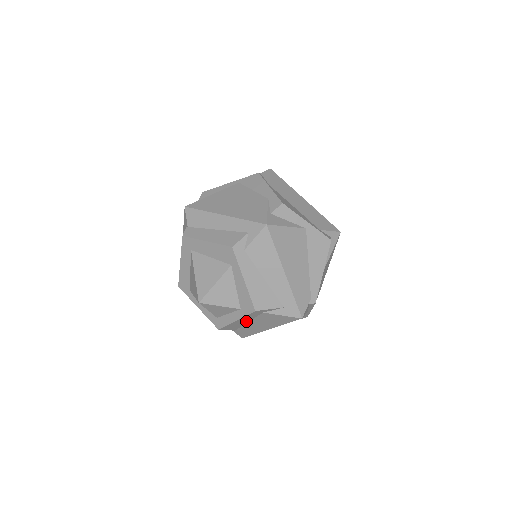
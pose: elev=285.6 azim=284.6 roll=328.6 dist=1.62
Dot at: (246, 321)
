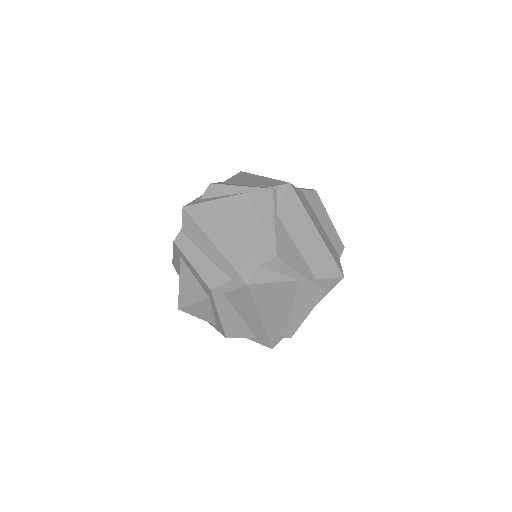
Dot at: occluded
